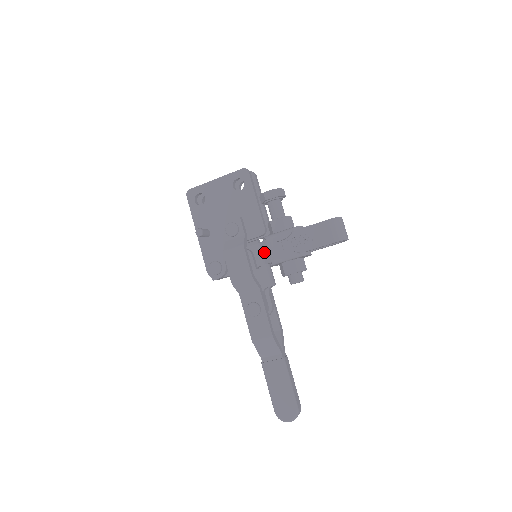
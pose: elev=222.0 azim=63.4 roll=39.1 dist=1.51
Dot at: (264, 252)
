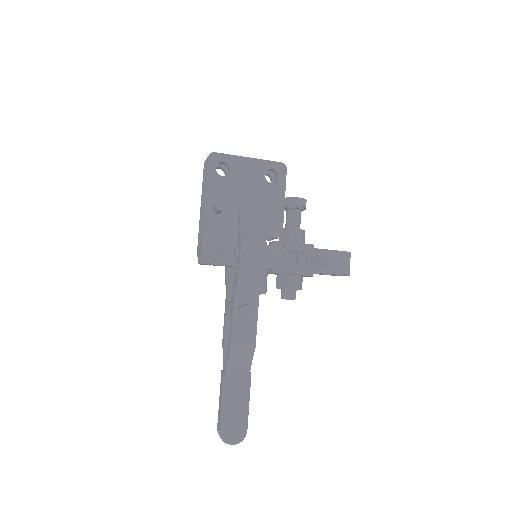
Dot at: (272, 256)
